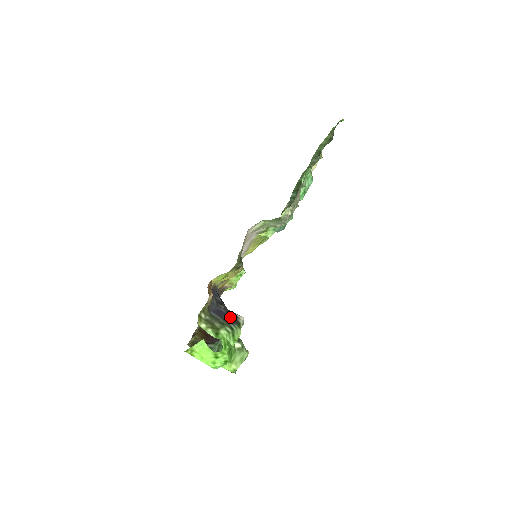
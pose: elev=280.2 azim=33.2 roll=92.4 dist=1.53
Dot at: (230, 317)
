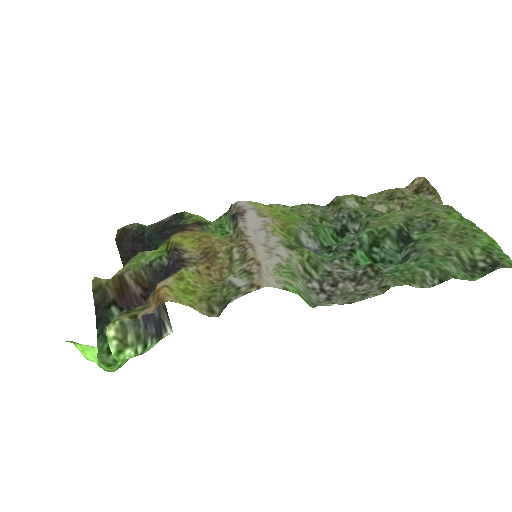
Dot at: (157, 326)
